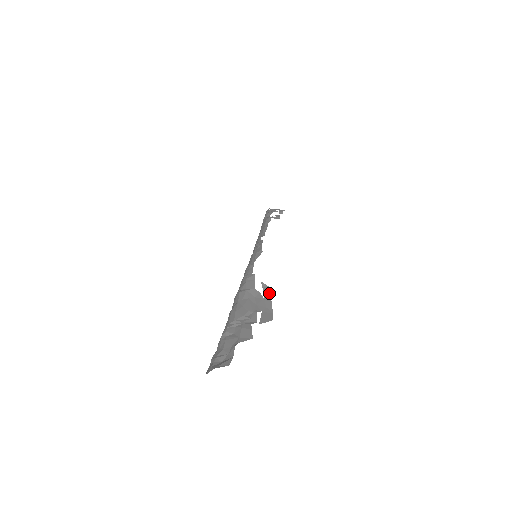
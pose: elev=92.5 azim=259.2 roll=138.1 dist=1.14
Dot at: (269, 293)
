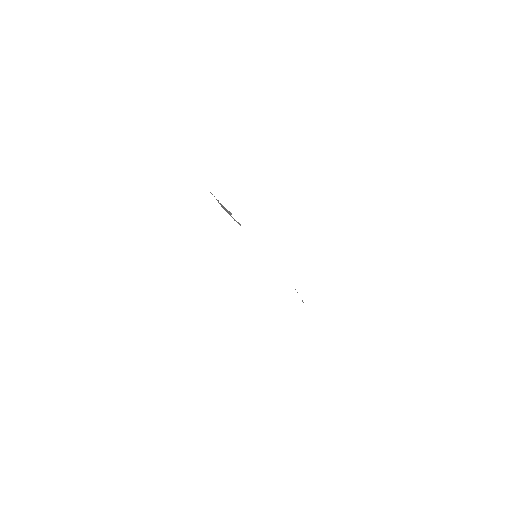
Dot at: occluded
